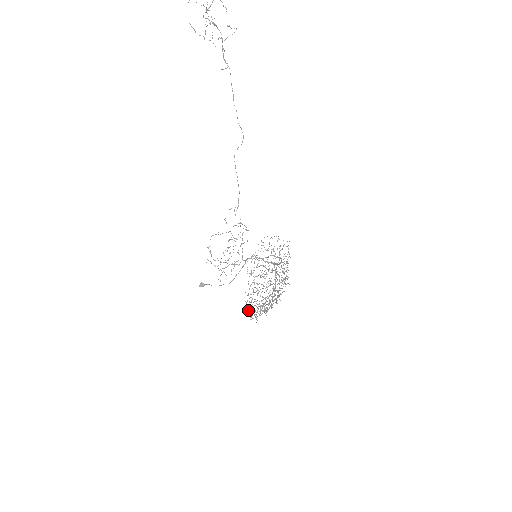
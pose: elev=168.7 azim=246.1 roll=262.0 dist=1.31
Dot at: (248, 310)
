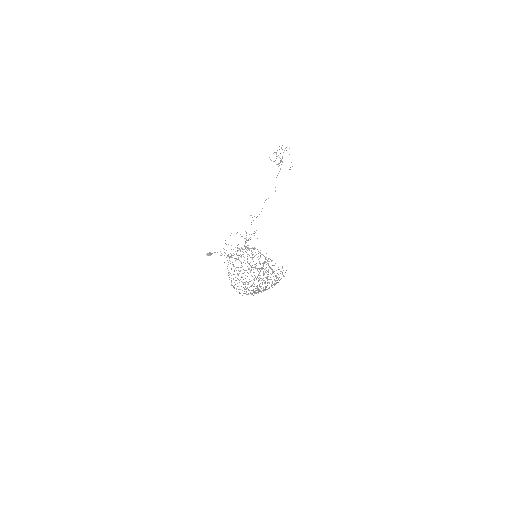
Dot at: occluded
